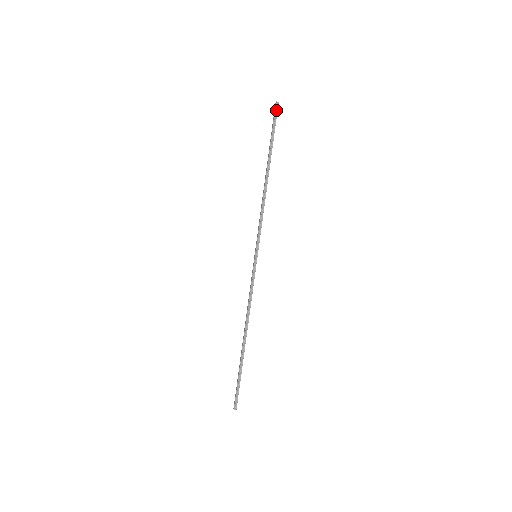
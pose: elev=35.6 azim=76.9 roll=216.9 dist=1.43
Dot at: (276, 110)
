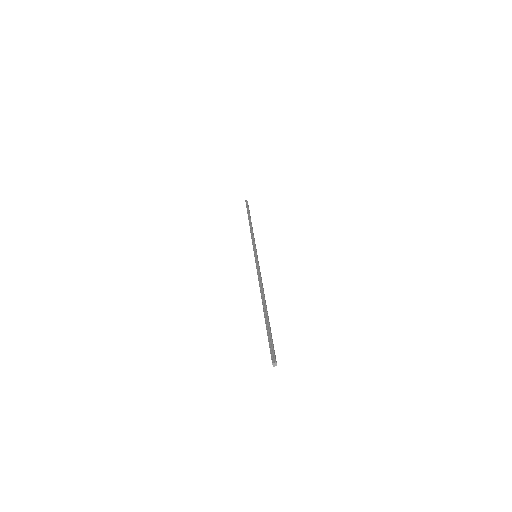
Dot at: (246, 202)
